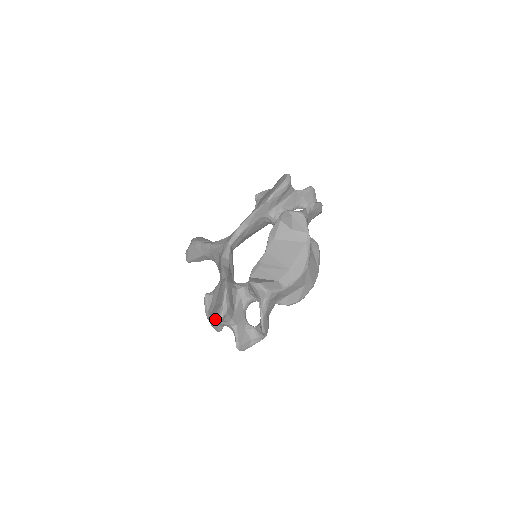
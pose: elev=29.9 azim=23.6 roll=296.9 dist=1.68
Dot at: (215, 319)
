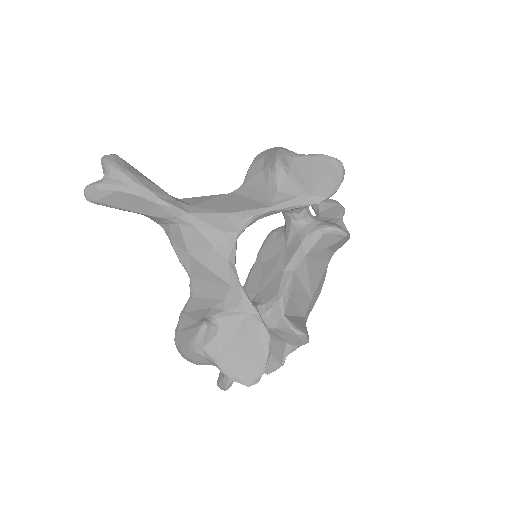
Dot at: (246, 381)
